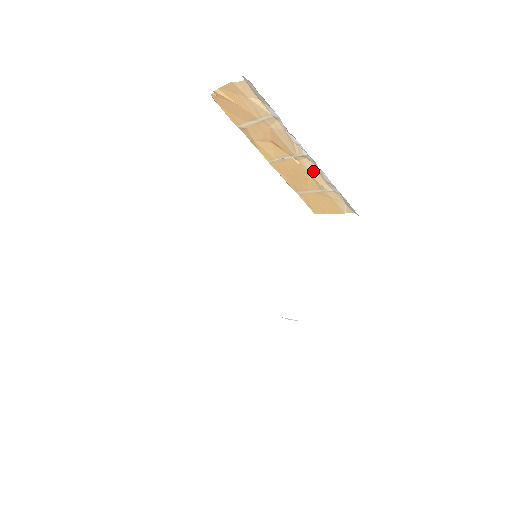
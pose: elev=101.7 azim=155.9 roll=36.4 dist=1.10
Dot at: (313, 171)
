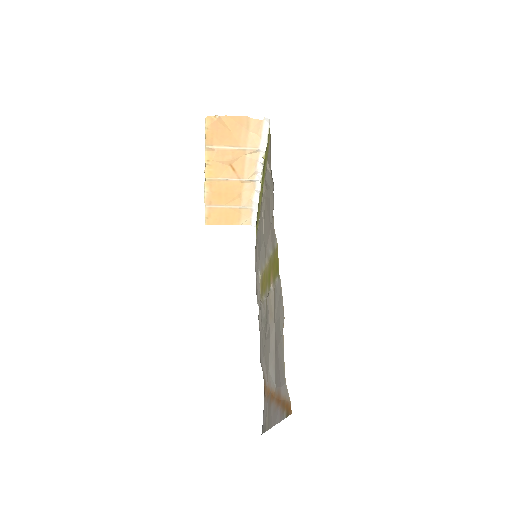
Dot at: (247, 192)
